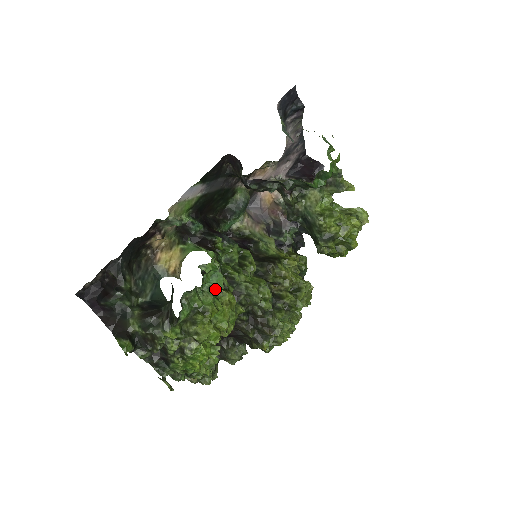
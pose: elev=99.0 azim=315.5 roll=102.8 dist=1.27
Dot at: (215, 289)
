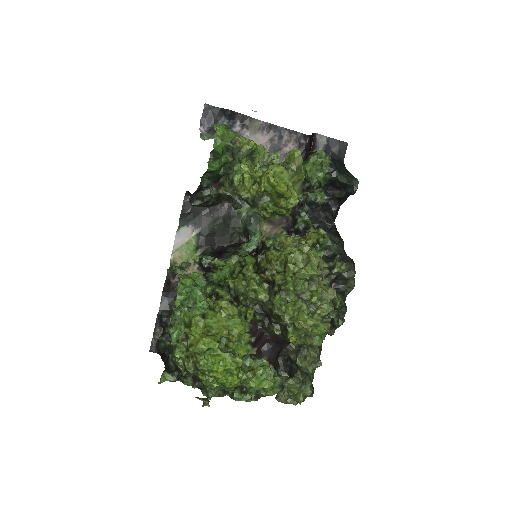
Dot at: (198, 302)
